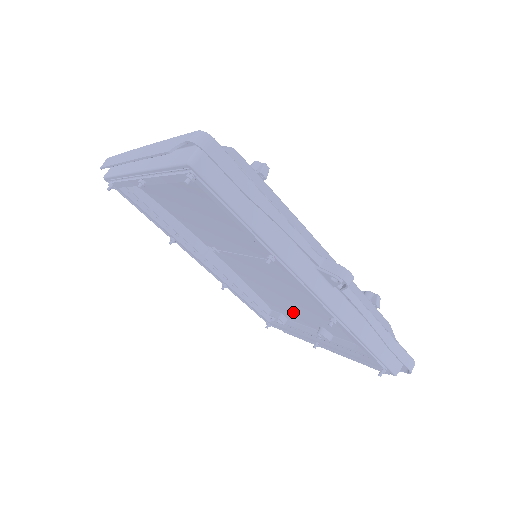
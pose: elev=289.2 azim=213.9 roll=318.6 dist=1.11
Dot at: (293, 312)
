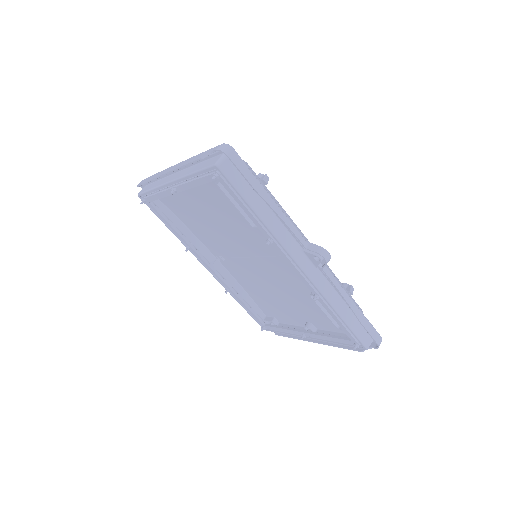
Dot at: (284, 312)
